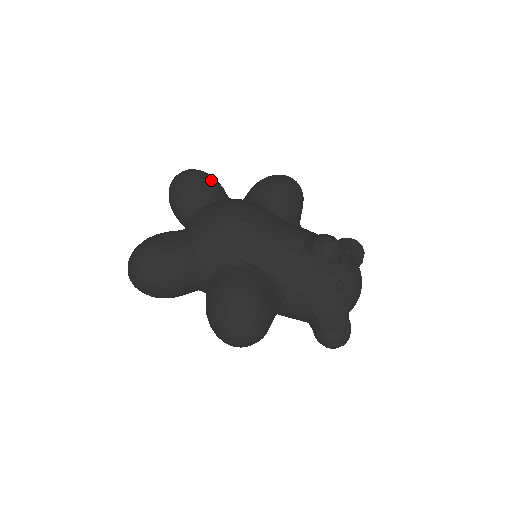
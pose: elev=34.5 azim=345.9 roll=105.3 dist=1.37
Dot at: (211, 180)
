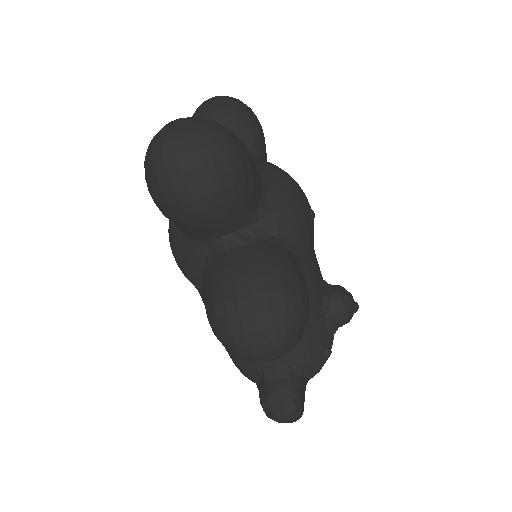
Dot at: occluded
